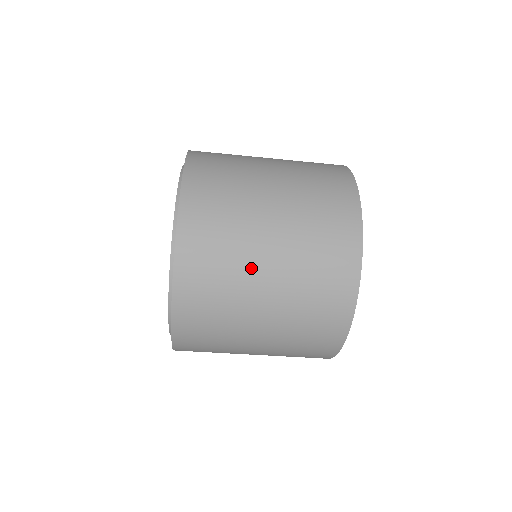
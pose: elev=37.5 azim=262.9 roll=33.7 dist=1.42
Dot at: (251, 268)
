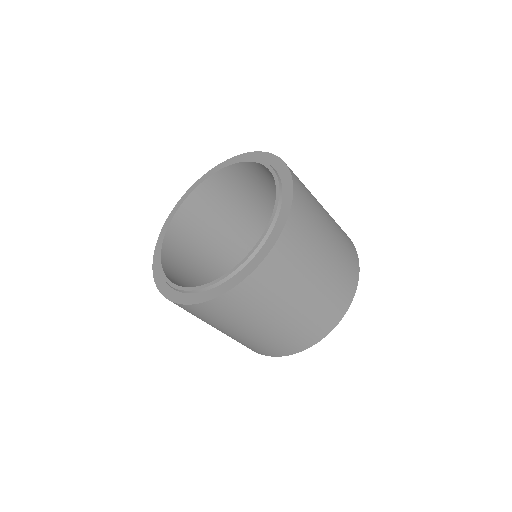
Dot at: (280, 307)
